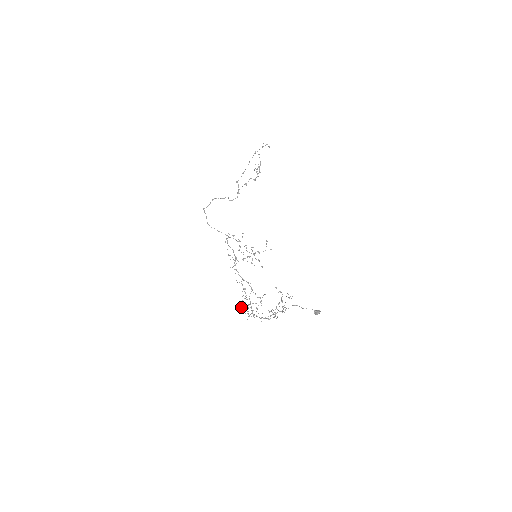
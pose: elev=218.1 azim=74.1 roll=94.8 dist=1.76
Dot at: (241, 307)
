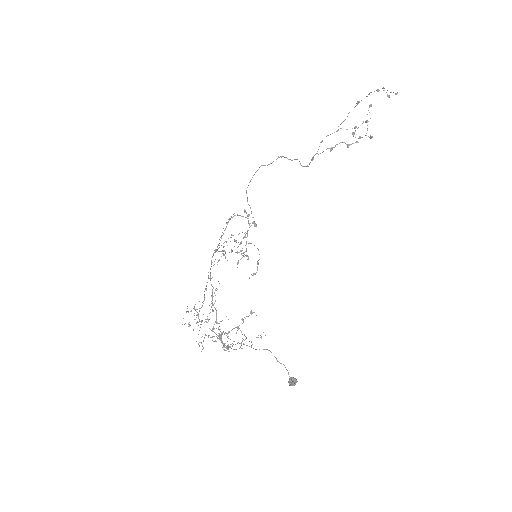
Dot at: occluded
